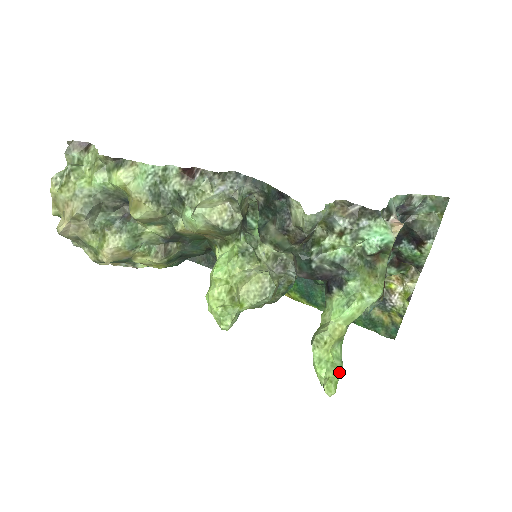
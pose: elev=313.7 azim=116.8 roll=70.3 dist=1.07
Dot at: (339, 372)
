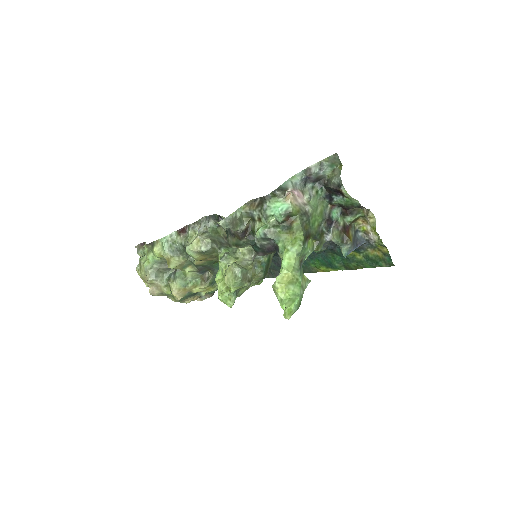
Dot at: (293, 302)
